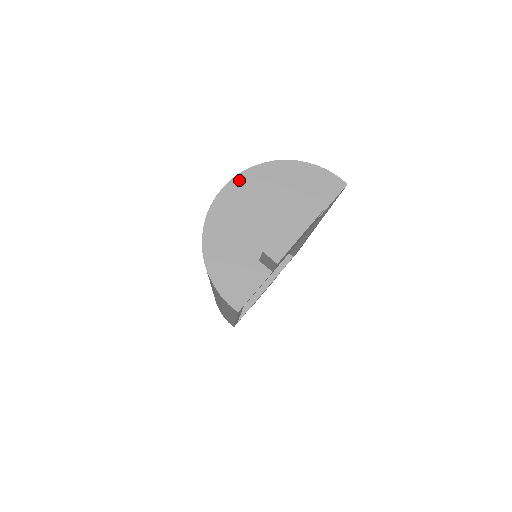
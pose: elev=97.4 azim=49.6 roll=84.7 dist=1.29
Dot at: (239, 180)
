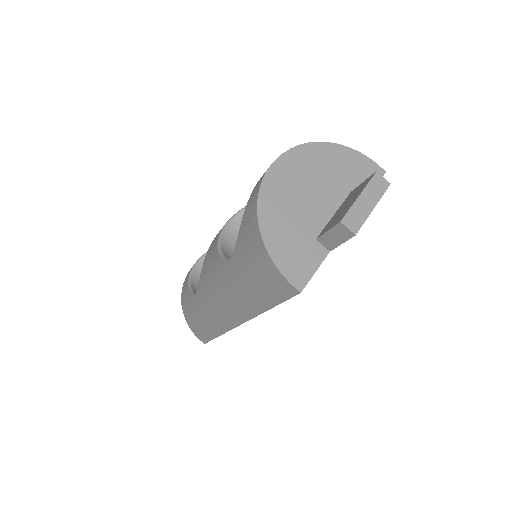
Dot at: (288, 156)
